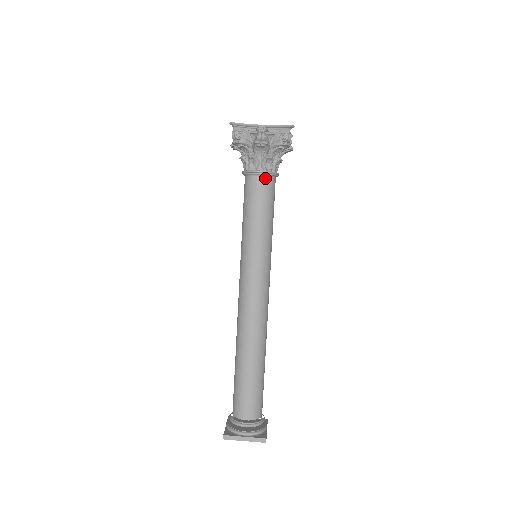
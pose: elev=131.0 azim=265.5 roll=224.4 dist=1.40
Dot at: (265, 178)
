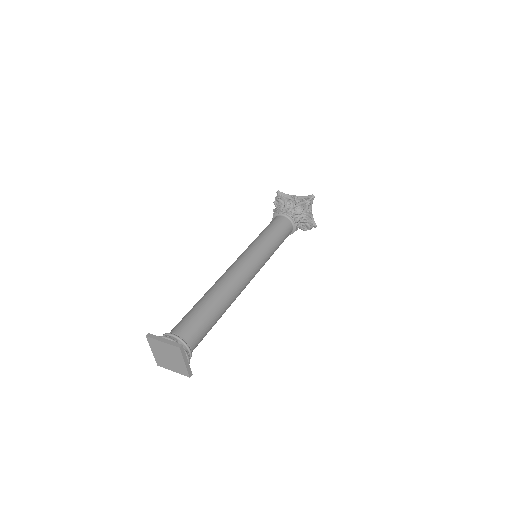
Dot at: (285, 217)
